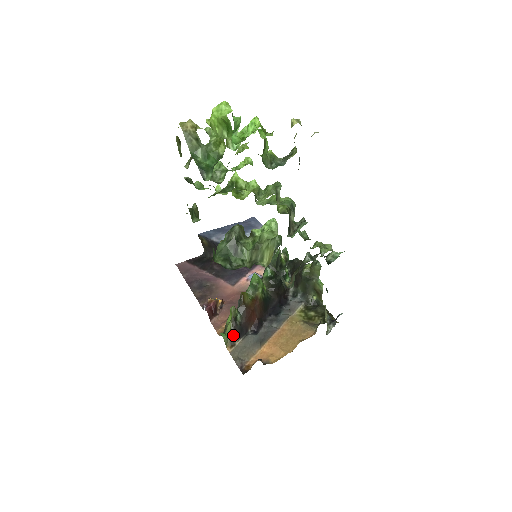
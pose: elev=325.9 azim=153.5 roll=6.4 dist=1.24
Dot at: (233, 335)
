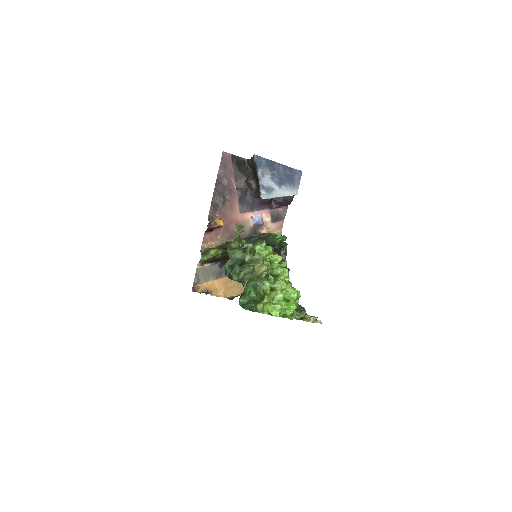
Dot at: (207, 261)
